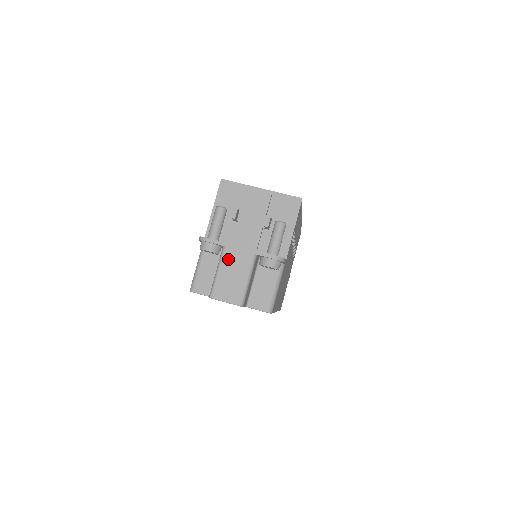
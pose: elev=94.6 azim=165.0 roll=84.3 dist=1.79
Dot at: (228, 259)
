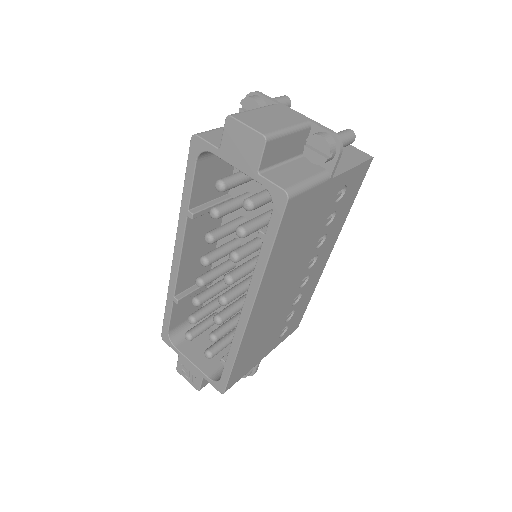
Dot at: (275, 109)
